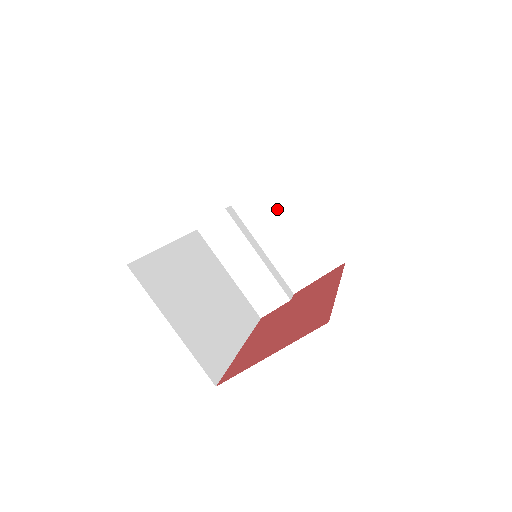
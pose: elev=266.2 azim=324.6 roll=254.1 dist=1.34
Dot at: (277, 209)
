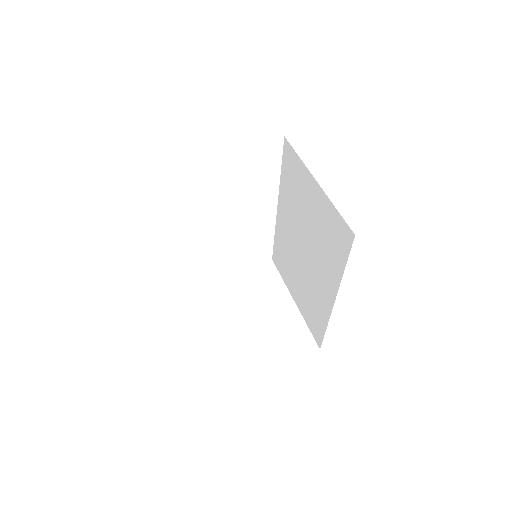
Dot at: (260, 288)
